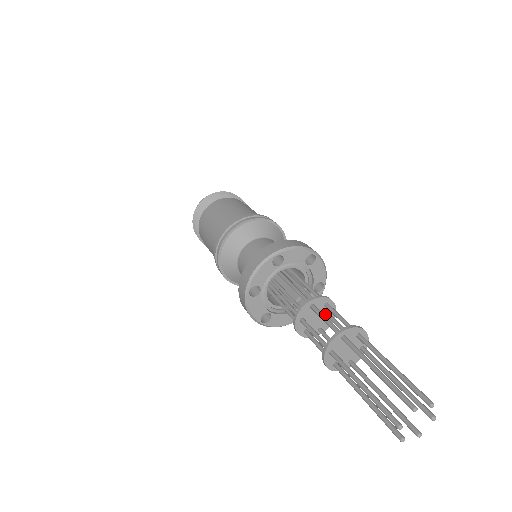
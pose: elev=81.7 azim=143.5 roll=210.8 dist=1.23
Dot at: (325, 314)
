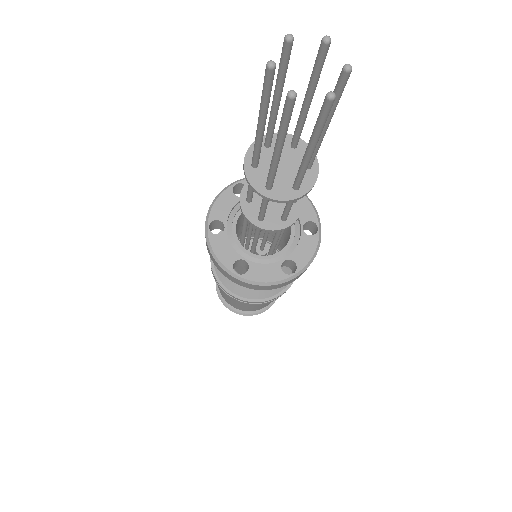
Dot at: occluded
